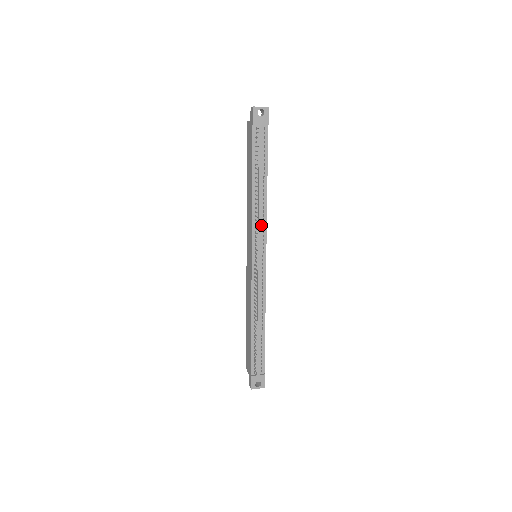
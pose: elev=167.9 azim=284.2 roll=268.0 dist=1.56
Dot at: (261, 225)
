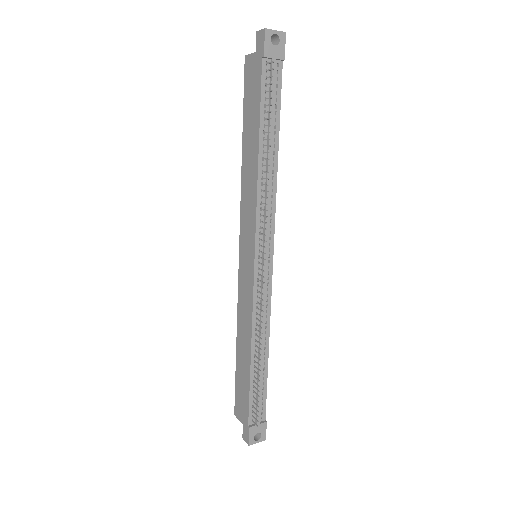
Dot at: (268, 210)
